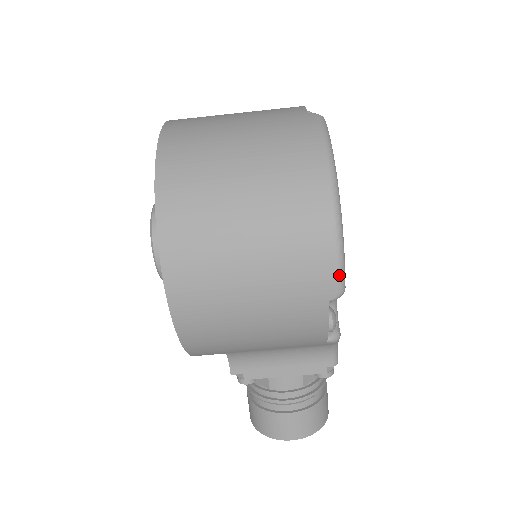
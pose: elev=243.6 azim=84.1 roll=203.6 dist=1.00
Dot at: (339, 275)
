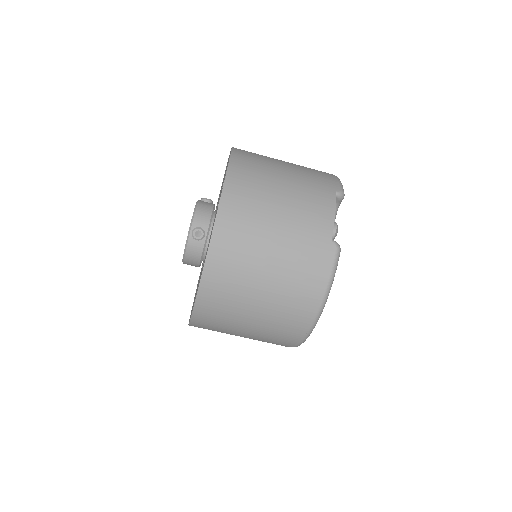
Dot at: (298, 345)
